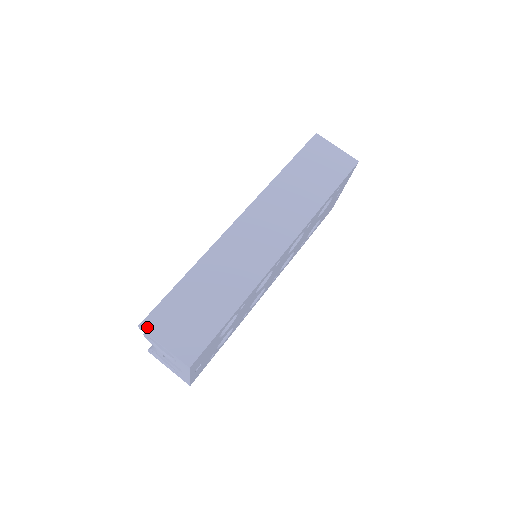
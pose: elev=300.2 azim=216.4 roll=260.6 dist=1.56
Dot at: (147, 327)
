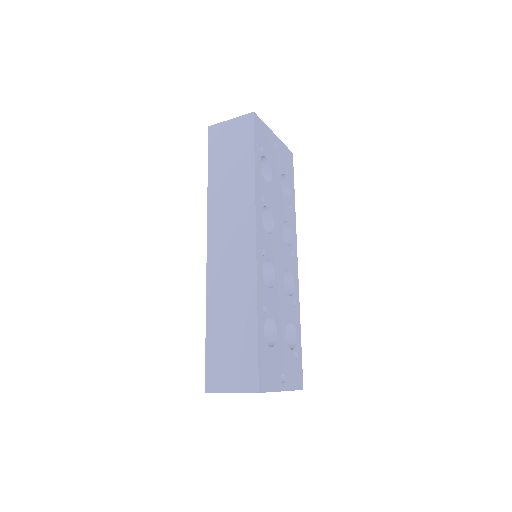
Dot at: (211, 389)
